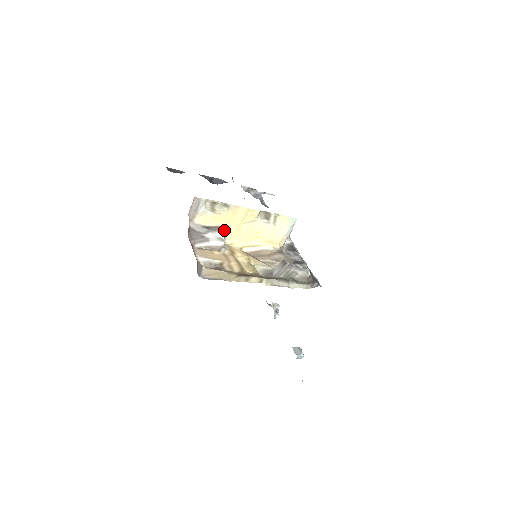
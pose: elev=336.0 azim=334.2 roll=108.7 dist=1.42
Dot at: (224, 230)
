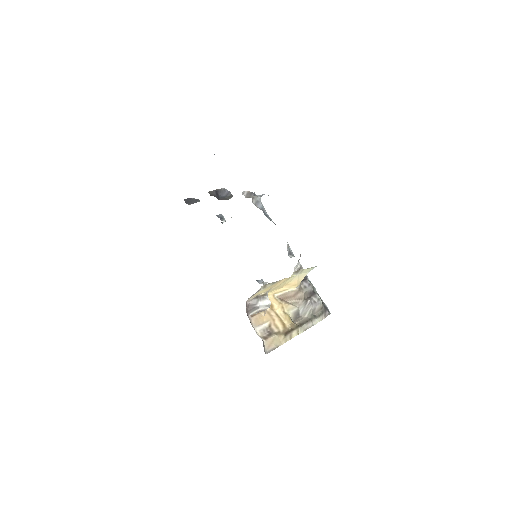
Dot at: (267, 293)
